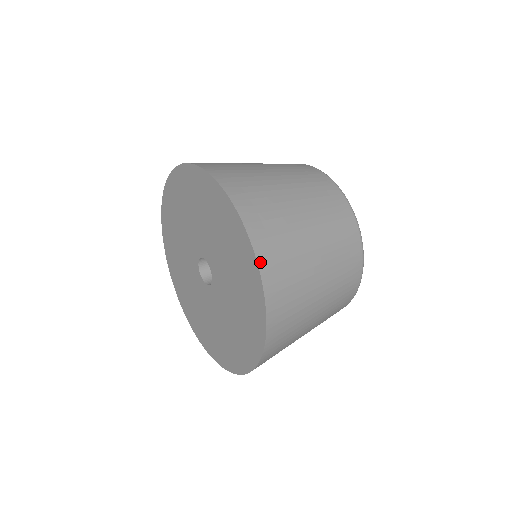
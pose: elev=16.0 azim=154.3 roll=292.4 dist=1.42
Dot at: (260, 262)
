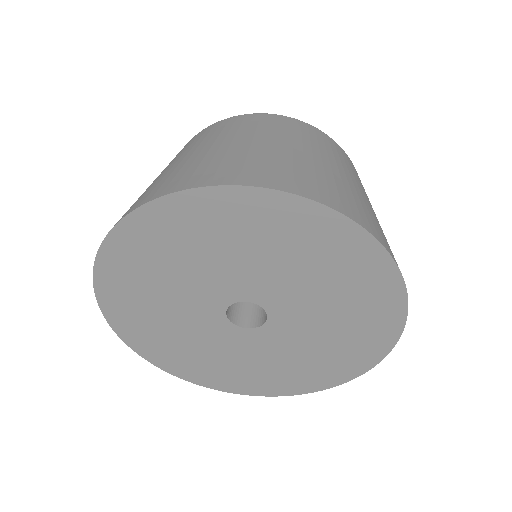
Dot at: (402, 277)
